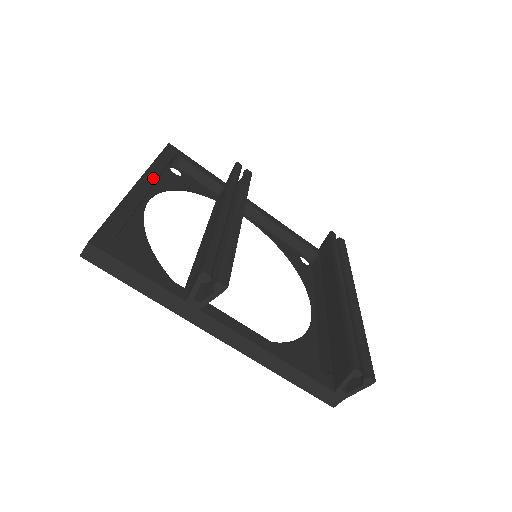
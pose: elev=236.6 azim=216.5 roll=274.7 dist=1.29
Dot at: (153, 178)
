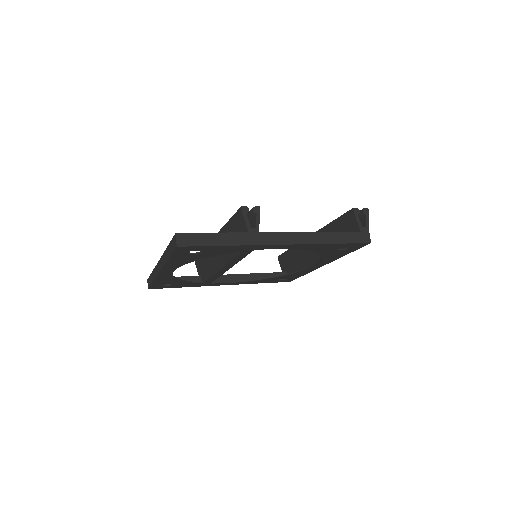
Dot at: occluded
